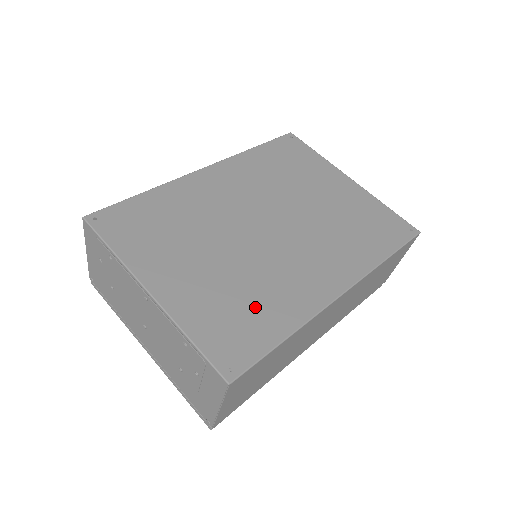
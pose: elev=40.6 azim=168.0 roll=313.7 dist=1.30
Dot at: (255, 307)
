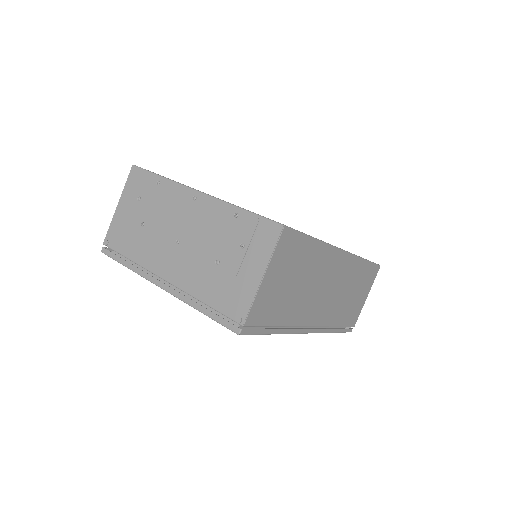
Dot at: occluded
